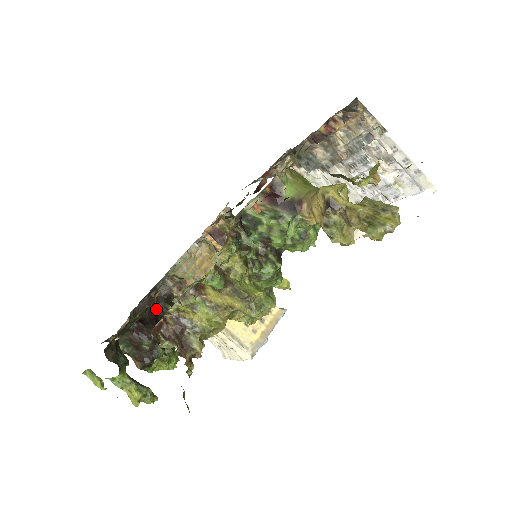
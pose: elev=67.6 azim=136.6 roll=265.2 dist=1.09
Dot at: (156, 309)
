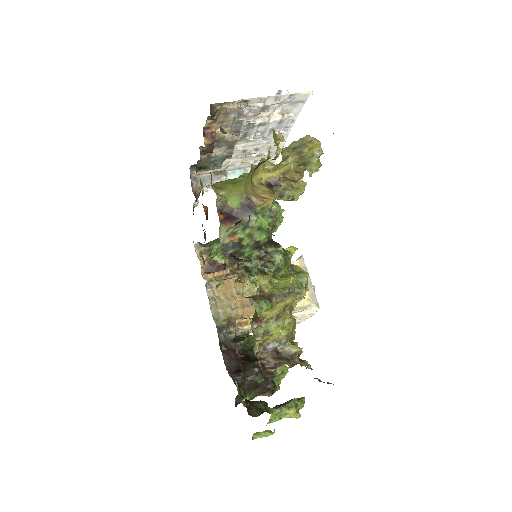
Dot at: (236, 353)
